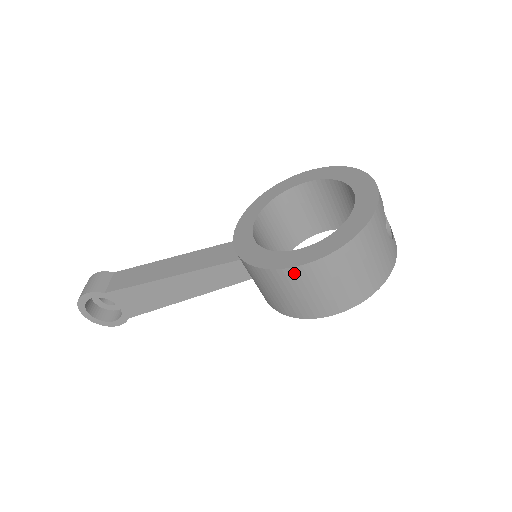
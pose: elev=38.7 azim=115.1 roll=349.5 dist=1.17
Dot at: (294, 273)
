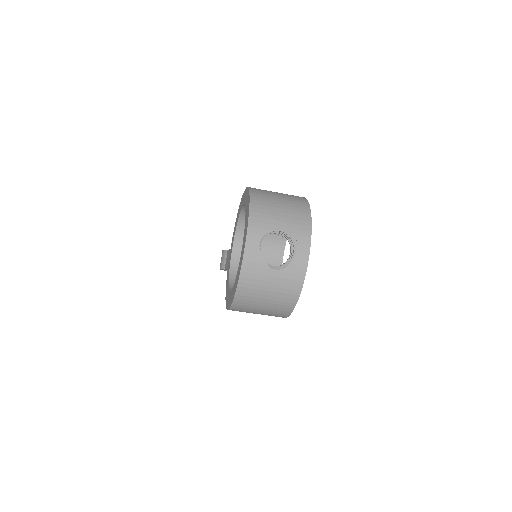
Dot at: occluded
